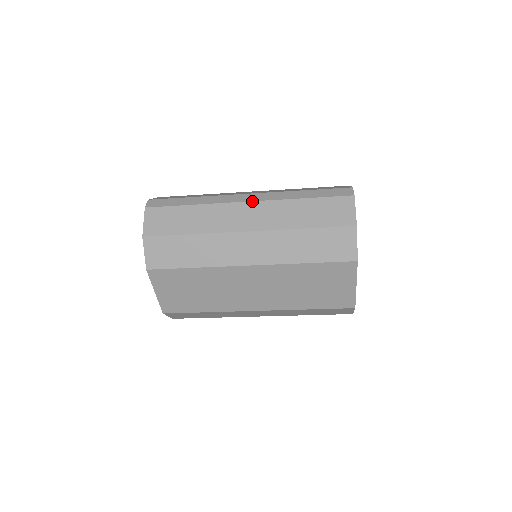
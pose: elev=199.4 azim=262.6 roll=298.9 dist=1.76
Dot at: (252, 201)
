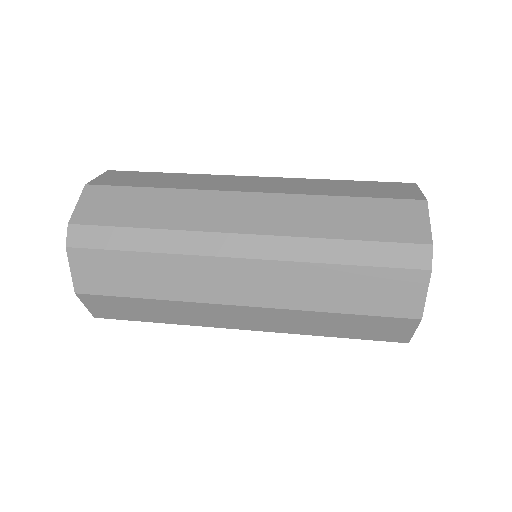
Dot at: (250, 259)
